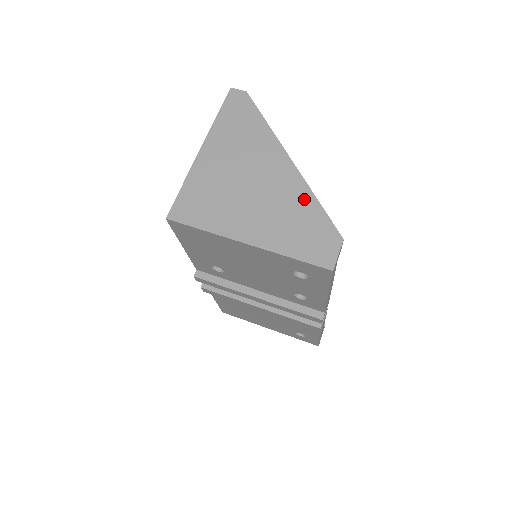
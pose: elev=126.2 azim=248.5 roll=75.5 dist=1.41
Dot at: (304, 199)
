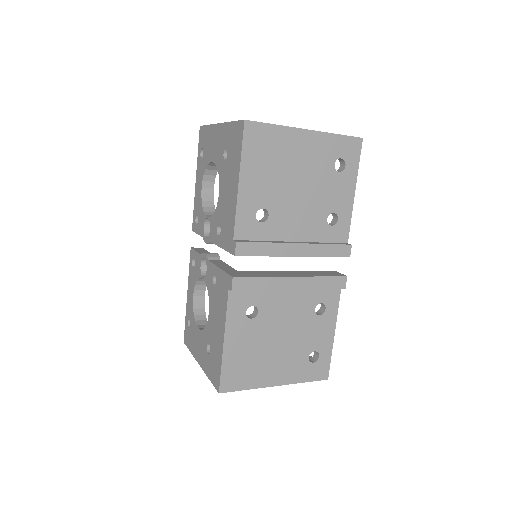
Dot at: occluded
